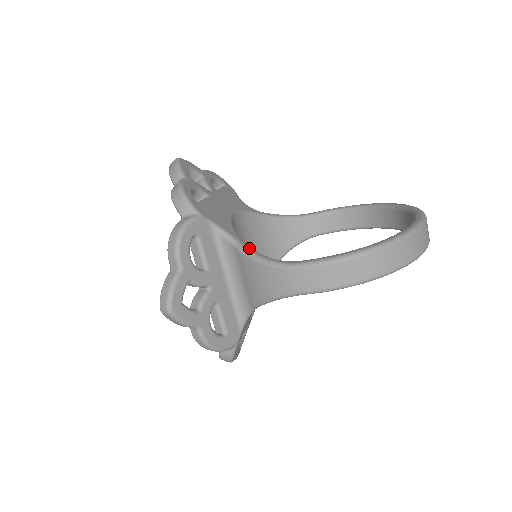
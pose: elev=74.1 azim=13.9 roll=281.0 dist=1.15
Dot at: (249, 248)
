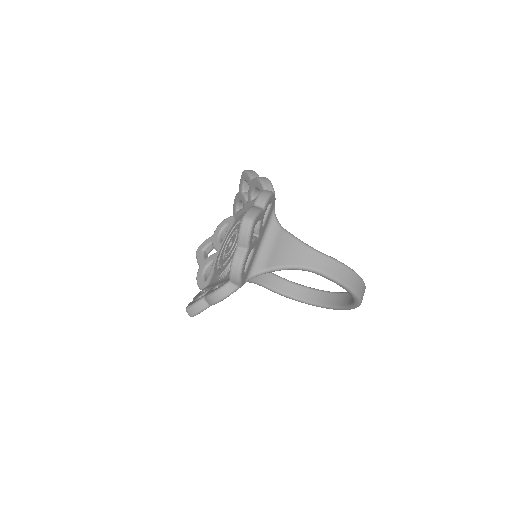
Dot at: occluded
